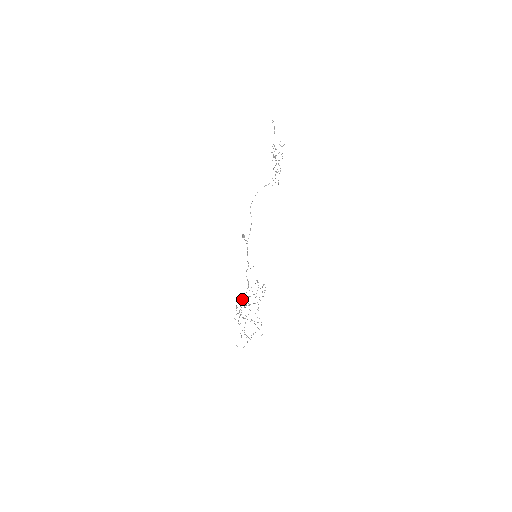
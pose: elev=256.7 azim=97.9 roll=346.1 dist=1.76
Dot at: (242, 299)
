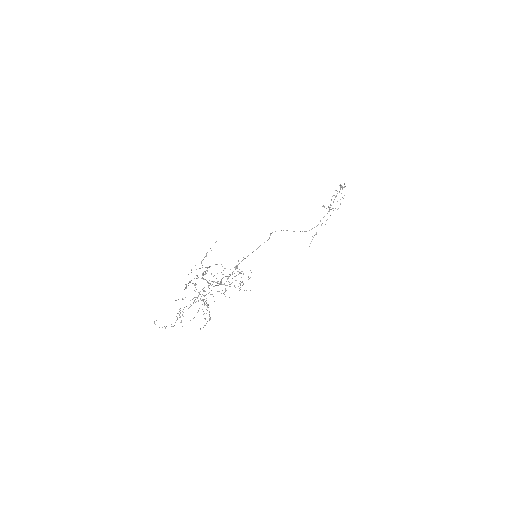
Dot at: occluded
